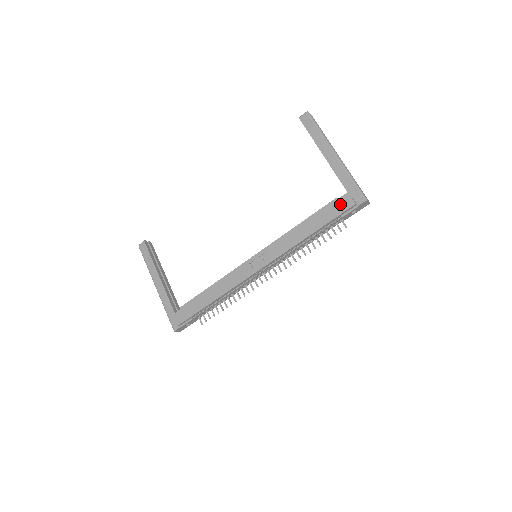
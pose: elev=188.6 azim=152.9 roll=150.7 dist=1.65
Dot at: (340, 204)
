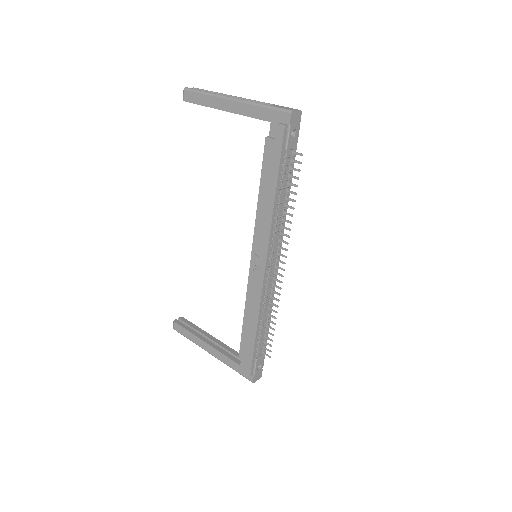
Dot at: (273, 140)
